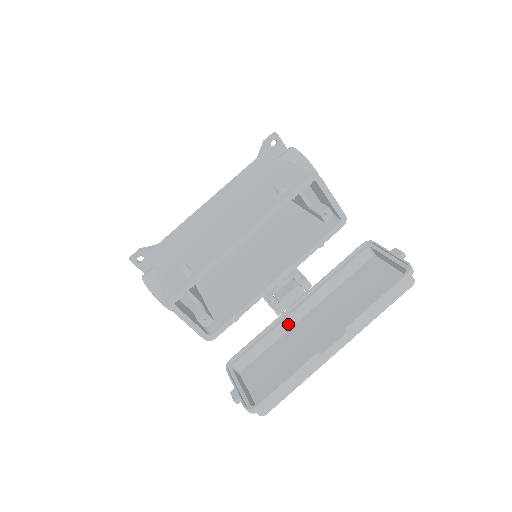
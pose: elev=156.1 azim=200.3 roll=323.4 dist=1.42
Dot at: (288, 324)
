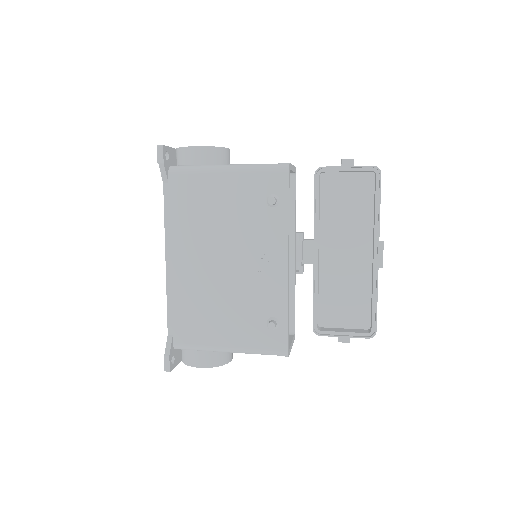
Dot at: (318, 270)
